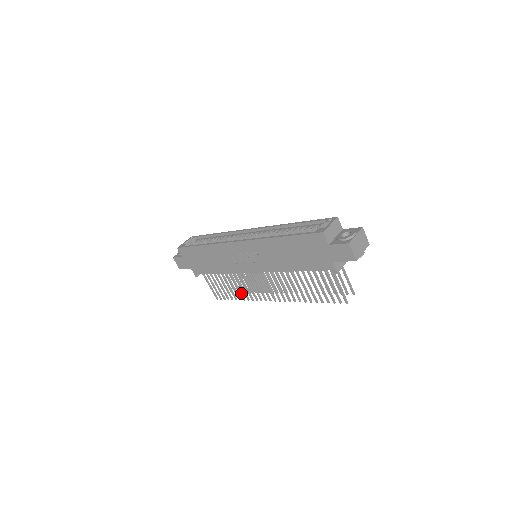
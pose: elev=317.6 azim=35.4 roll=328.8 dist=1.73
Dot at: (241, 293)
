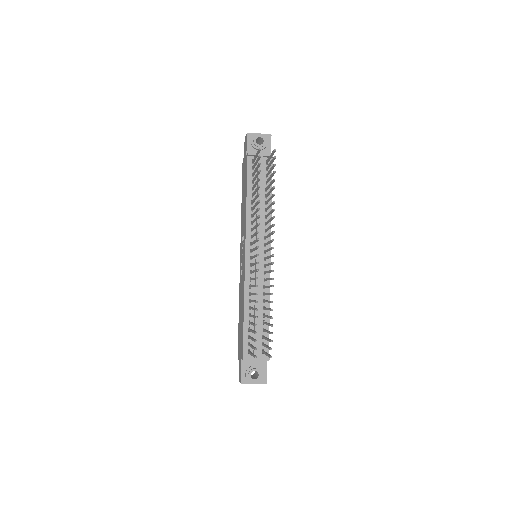
Dot at: occluded
